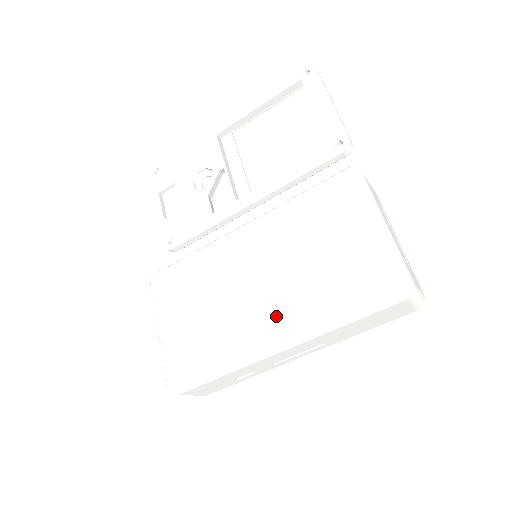
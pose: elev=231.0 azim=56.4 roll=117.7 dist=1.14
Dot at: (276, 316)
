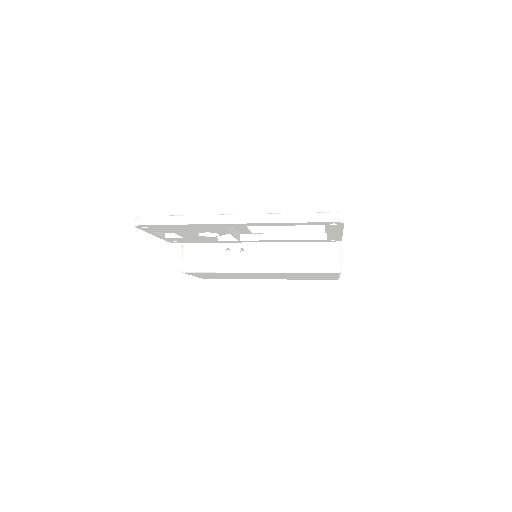
Dot at: (271, 278)
